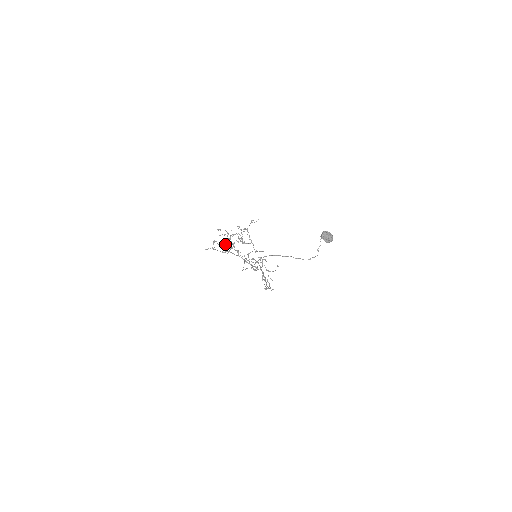
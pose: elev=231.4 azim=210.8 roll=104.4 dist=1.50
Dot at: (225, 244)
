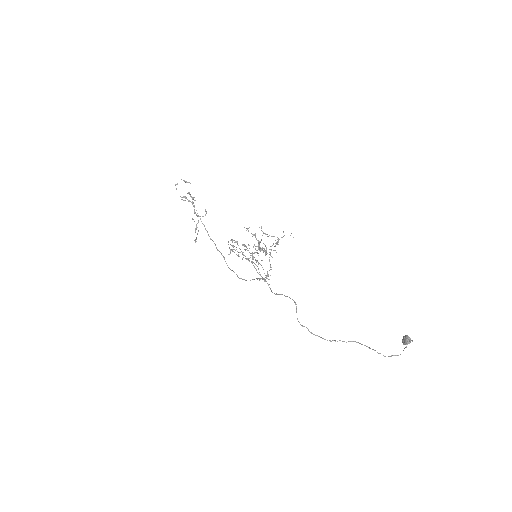
Dot at: occluded
